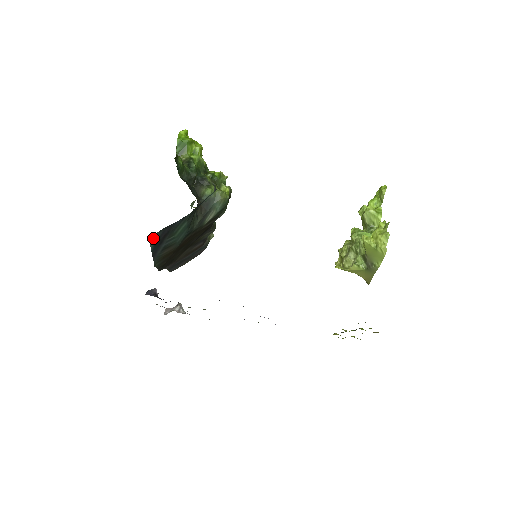
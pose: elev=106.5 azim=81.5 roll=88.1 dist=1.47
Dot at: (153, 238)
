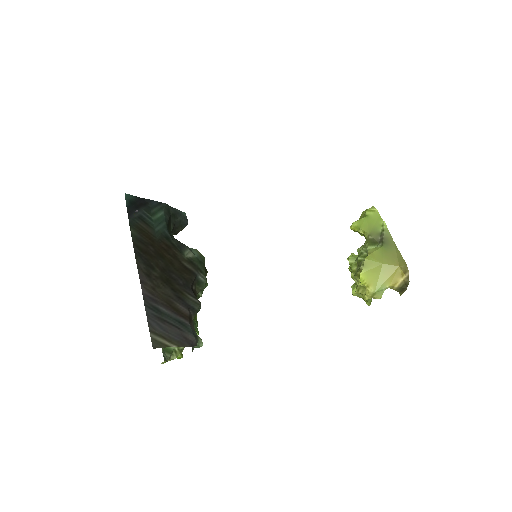
Dot at: (128, 197)
